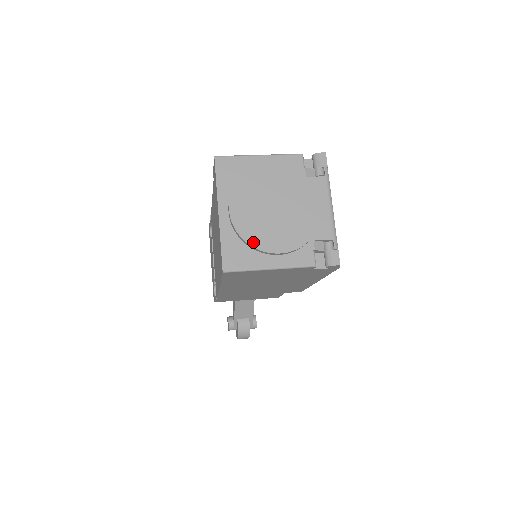
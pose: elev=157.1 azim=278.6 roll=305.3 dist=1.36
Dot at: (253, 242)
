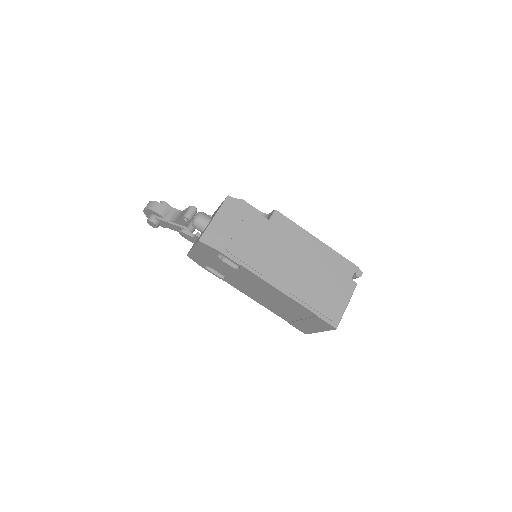
Dot at: occluded
